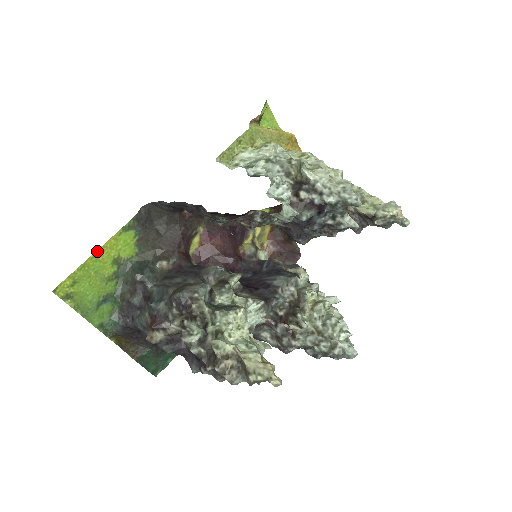
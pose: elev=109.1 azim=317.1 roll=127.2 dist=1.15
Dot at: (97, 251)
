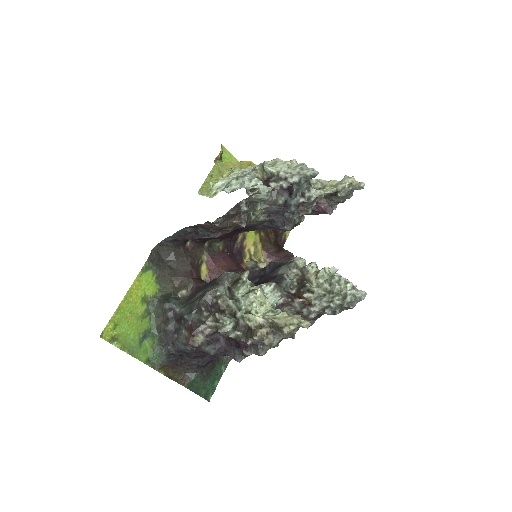
Dot at: (126, 294)
